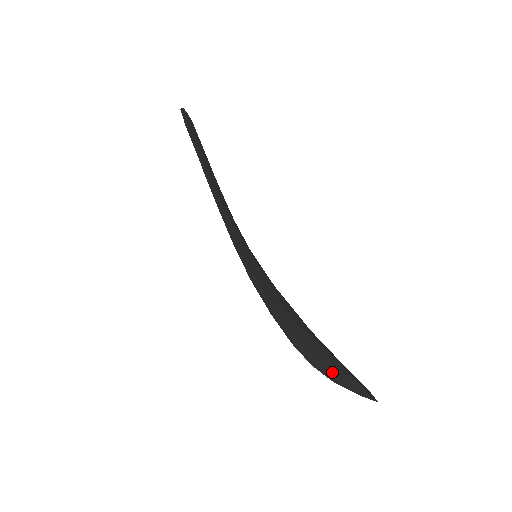
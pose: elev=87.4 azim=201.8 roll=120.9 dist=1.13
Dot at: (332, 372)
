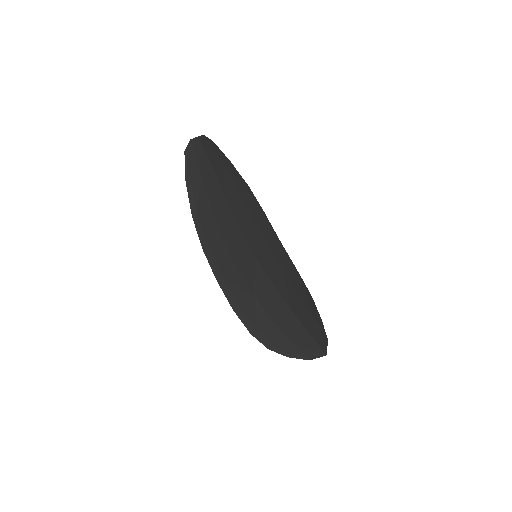
Dot at: (315, 321)
